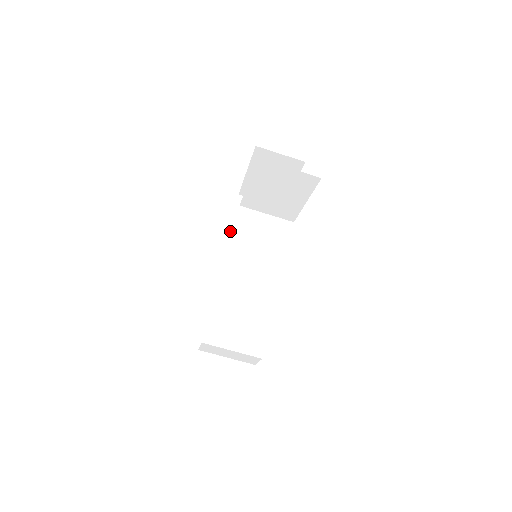
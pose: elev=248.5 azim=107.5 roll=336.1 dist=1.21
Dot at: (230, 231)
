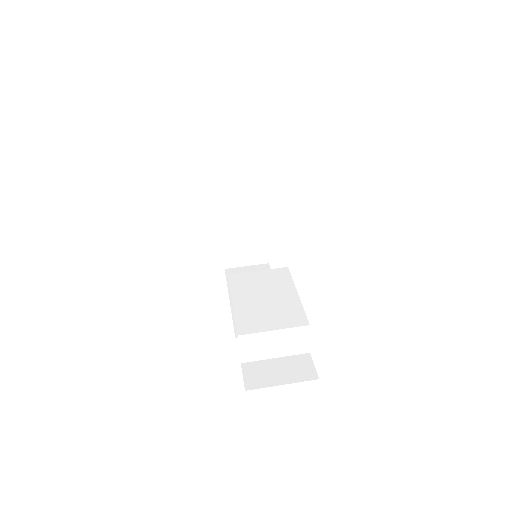
Dot at: (230, 294)
